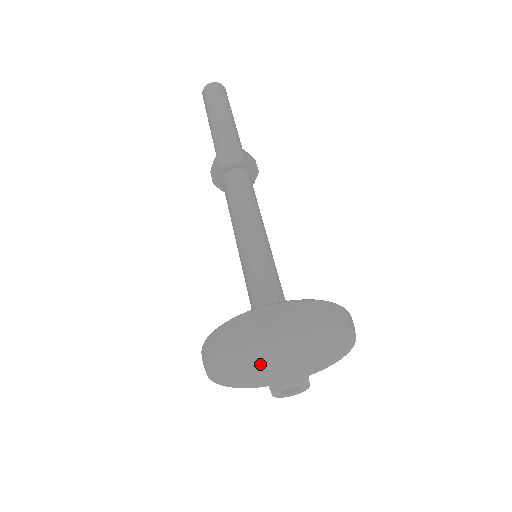
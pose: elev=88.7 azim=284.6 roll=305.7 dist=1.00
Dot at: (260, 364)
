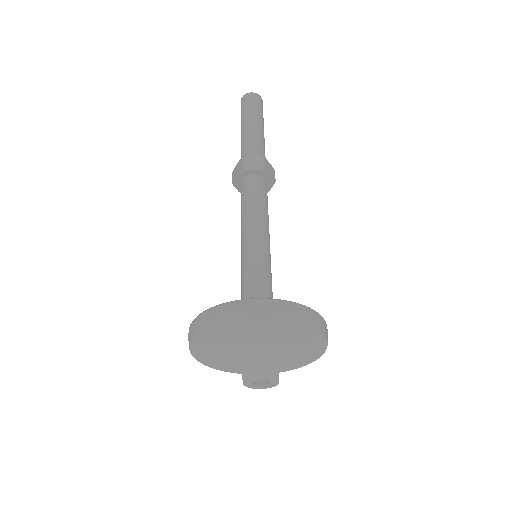
Dot at: (238, 350)
